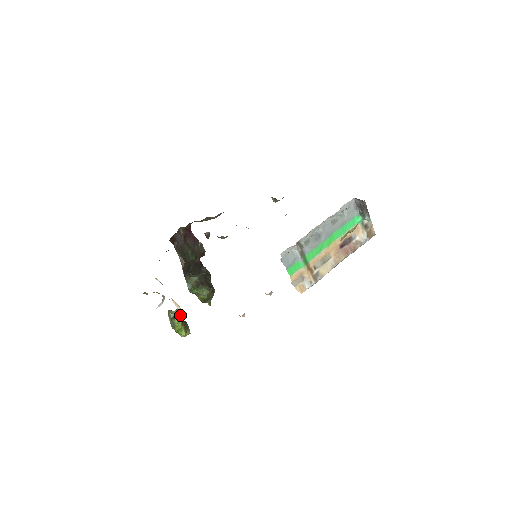
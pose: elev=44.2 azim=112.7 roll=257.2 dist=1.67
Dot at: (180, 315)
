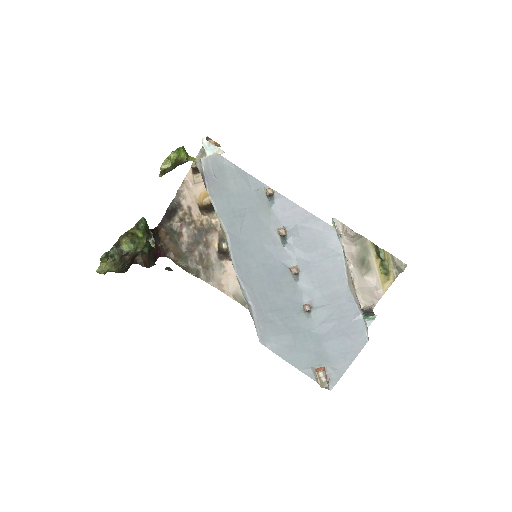
Dot at: (198, 159)
